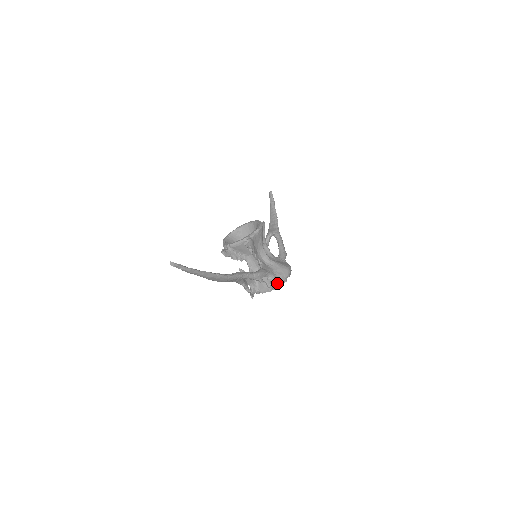
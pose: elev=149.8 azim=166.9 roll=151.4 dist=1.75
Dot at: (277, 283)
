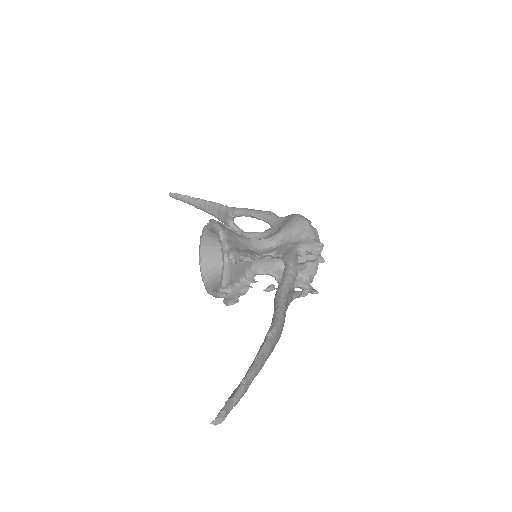
Dot at: (315, 244)
